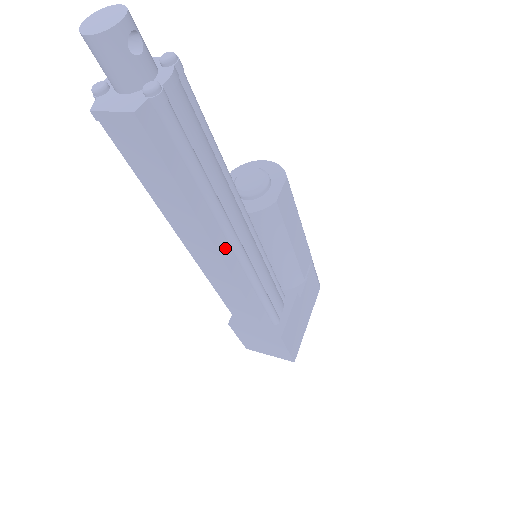
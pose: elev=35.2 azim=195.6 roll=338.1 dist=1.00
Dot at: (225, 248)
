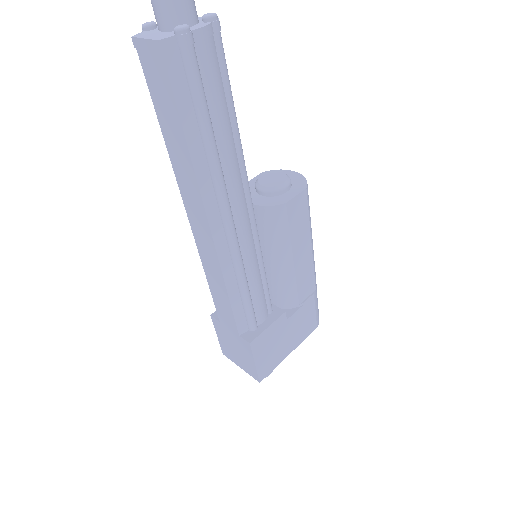
Dot at: (215, 216)
